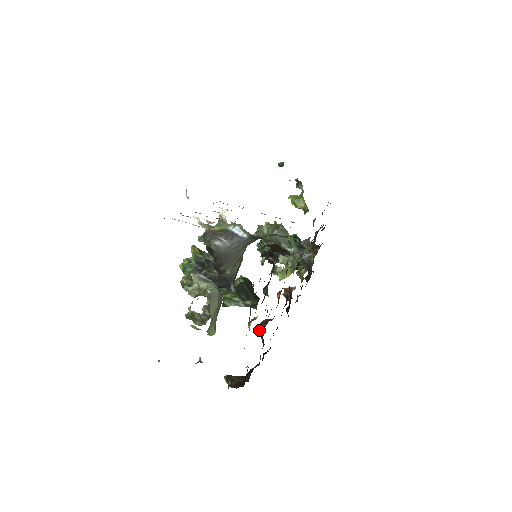
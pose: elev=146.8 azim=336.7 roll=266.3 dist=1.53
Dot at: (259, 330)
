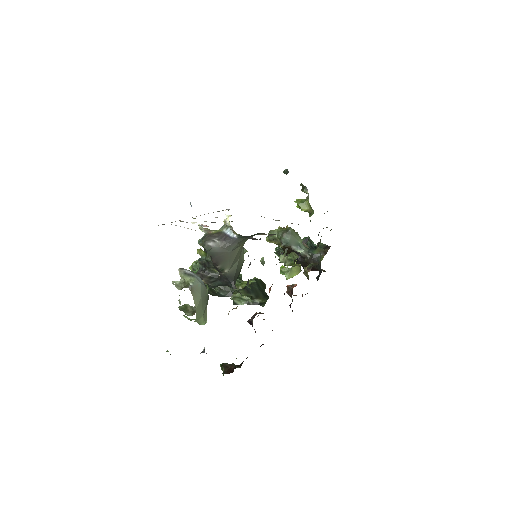
Dot at: (250, 321)
